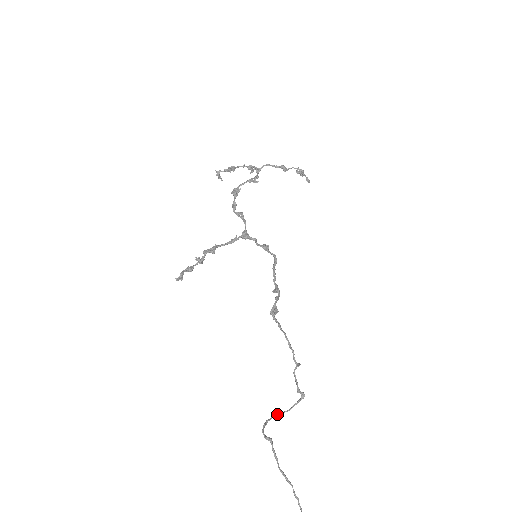
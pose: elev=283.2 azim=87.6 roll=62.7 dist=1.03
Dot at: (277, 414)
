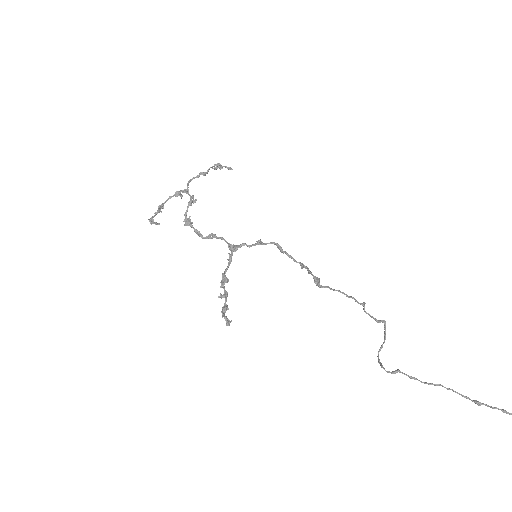
Dot at: occluded
